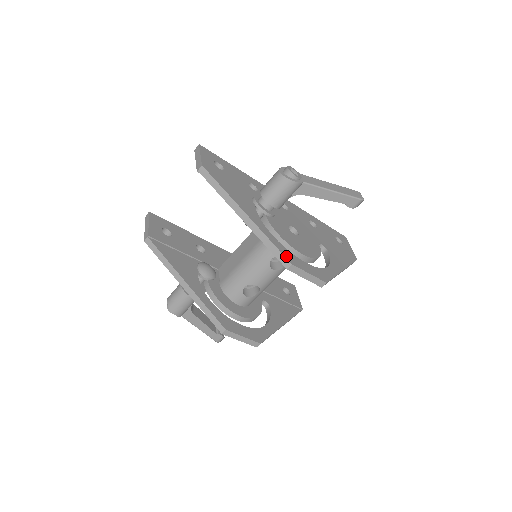
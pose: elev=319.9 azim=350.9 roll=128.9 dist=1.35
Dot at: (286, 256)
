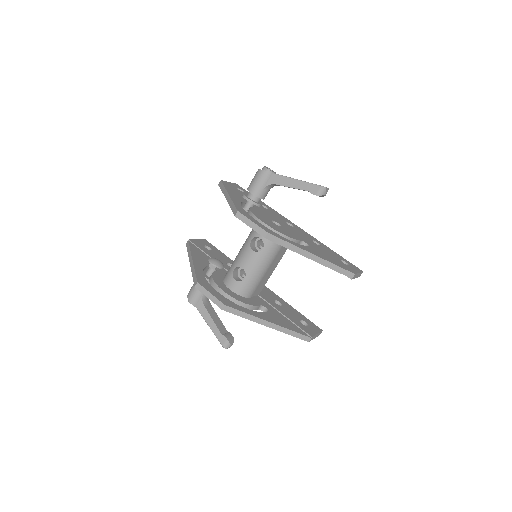
Dot at: (238, 209)
